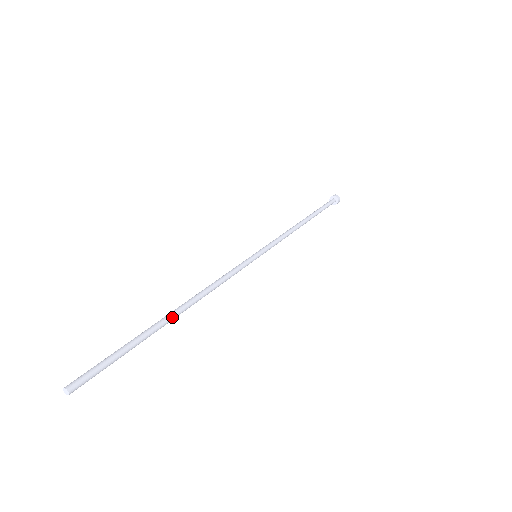
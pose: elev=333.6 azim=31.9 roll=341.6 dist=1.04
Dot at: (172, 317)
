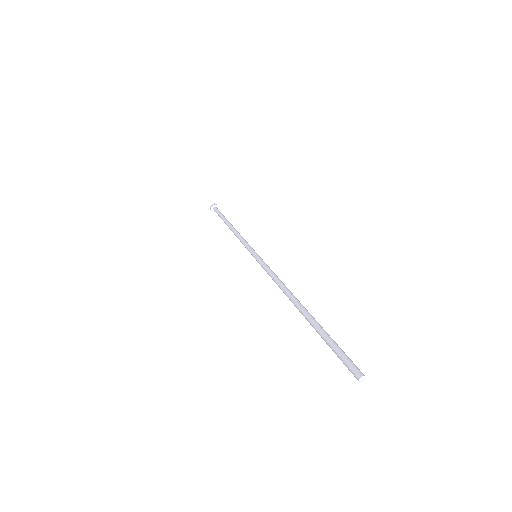
Dot at: (305, 311)
